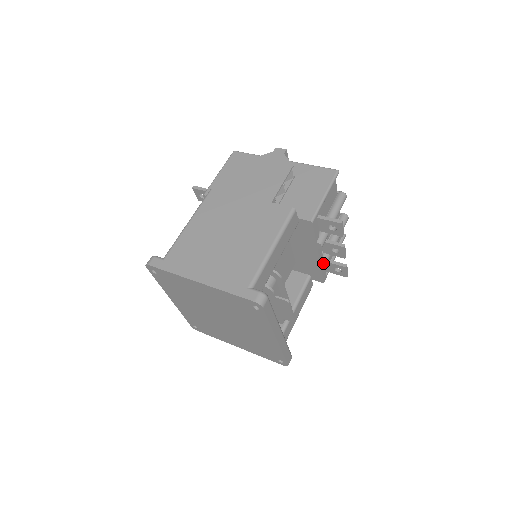
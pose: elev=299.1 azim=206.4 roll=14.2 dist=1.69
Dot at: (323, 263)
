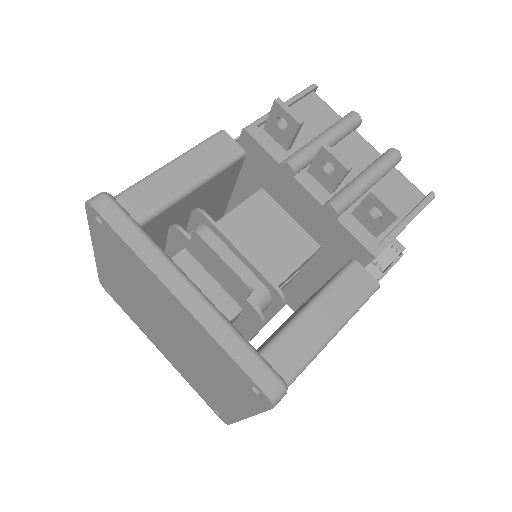
Dot at: (326, 204)
